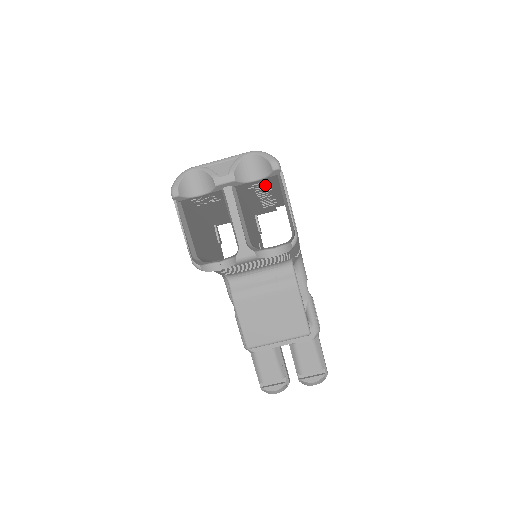
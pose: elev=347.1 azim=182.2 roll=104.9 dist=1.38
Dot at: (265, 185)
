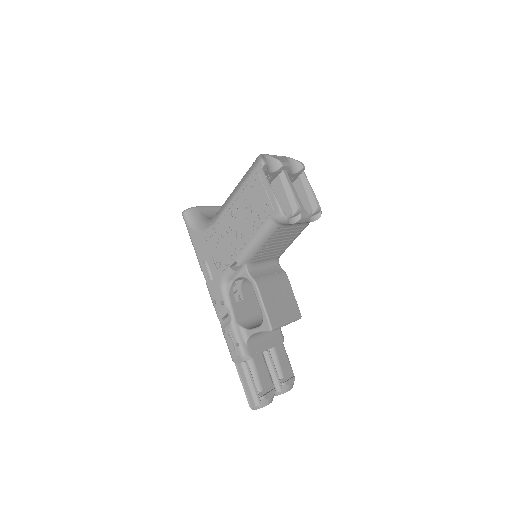
Dot at: occluded
